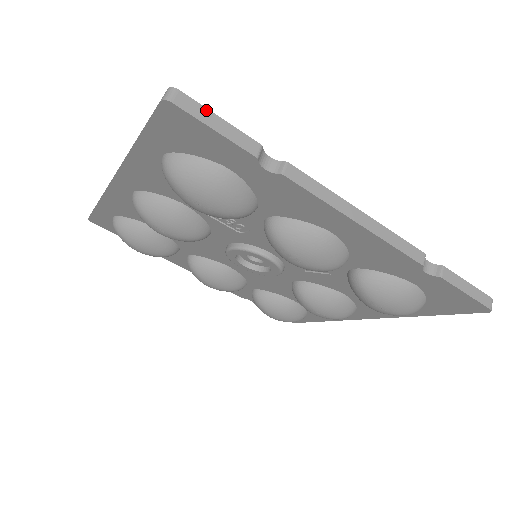
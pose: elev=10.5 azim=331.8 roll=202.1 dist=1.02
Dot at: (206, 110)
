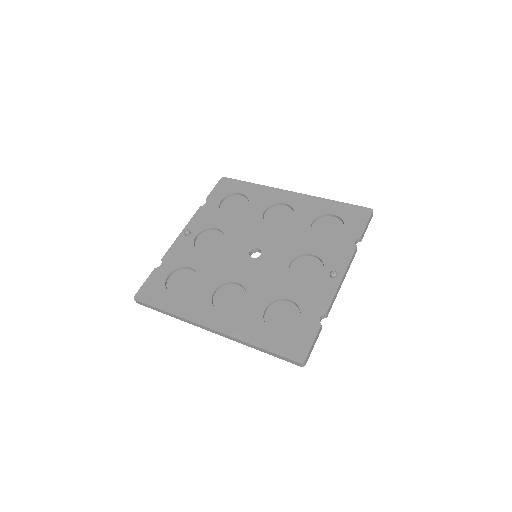
Dot at: (310, 350)
